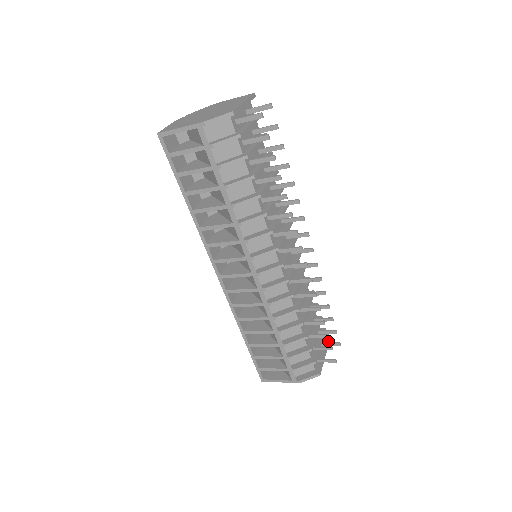
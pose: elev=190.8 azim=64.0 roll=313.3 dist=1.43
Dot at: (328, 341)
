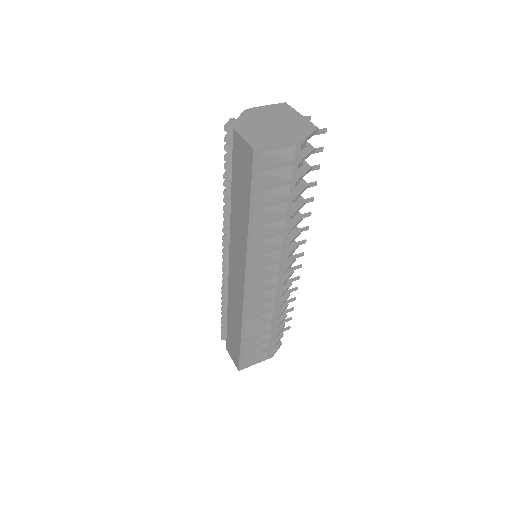
Dot at: occluded
